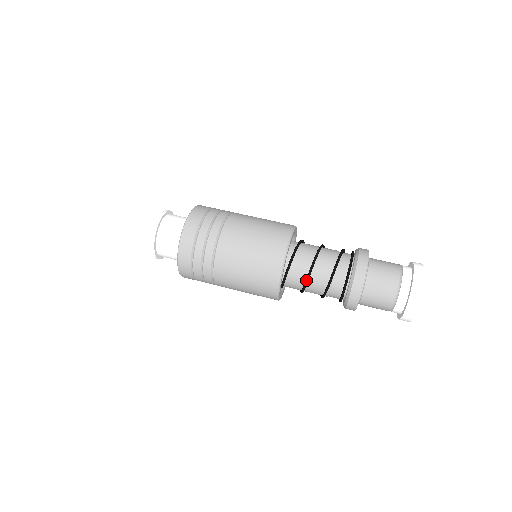
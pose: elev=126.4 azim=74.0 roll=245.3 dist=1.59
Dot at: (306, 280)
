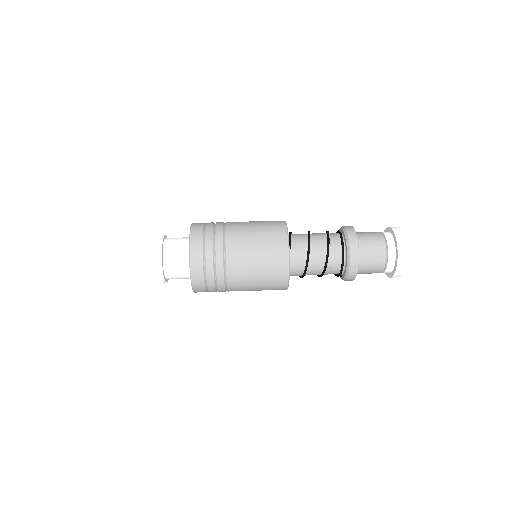
Dot at: (308, 242)
